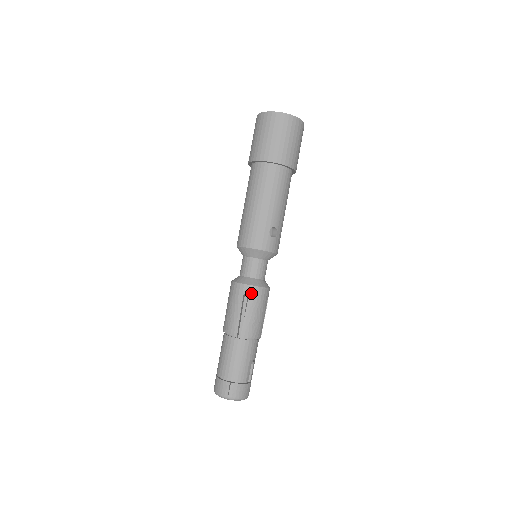
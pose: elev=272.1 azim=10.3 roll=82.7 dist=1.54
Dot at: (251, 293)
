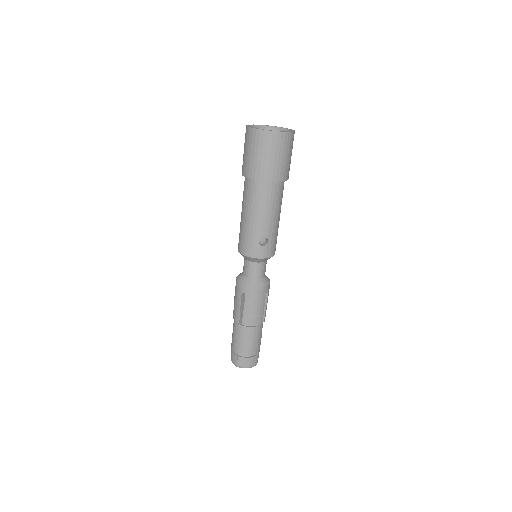
Dot at: (247, 292)
